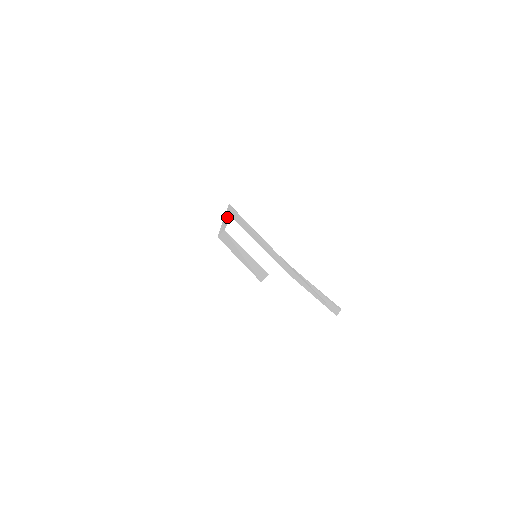
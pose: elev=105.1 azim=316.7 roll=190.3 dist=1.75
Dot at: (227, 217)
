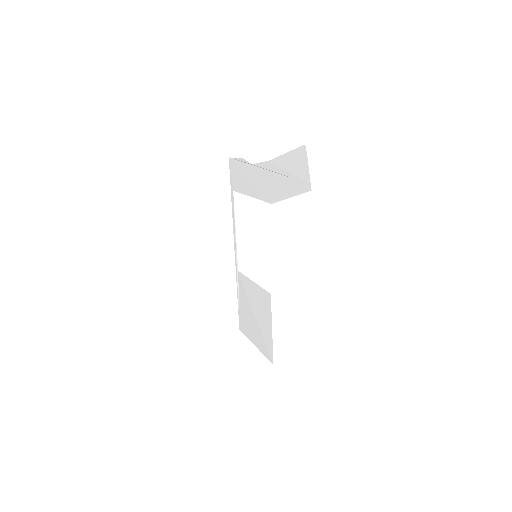
Dot at: (233, 207)
